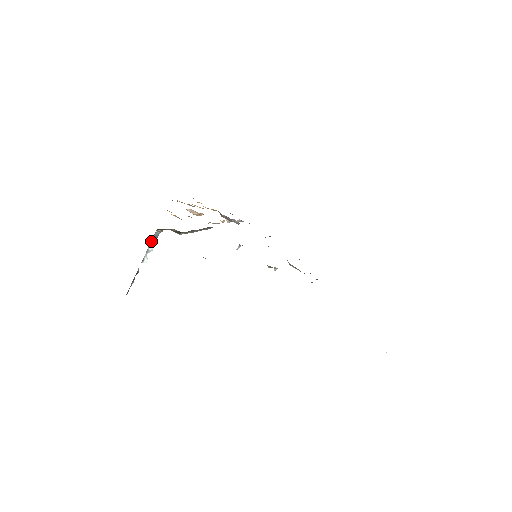
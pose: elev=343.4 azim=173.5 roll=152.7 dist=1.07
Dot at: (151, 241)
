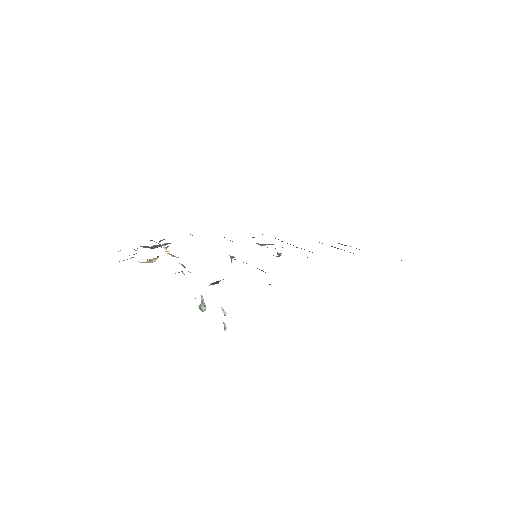
Dot at: occluded
